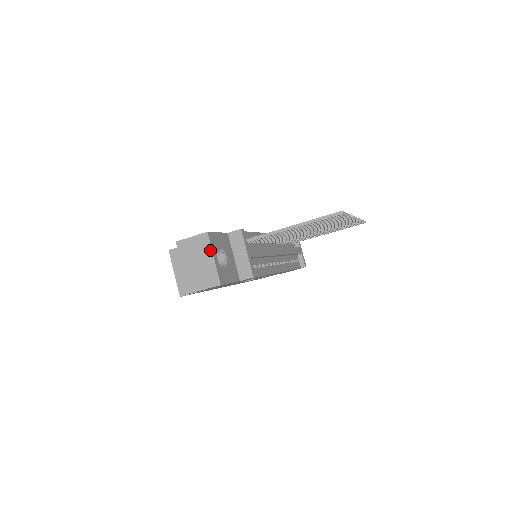
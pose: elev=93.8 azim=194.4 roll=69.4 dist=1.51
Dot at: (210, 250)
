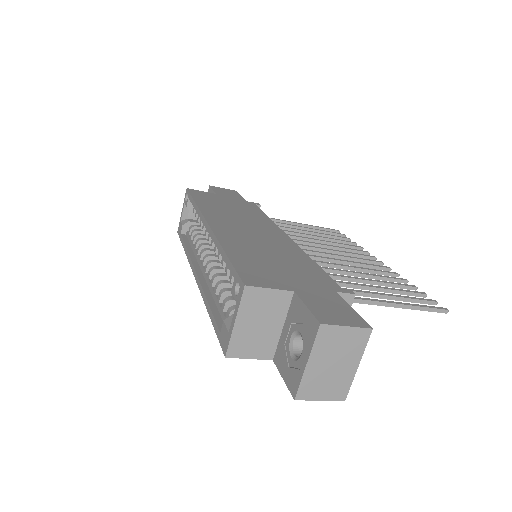
Dot at: (361, 354)
